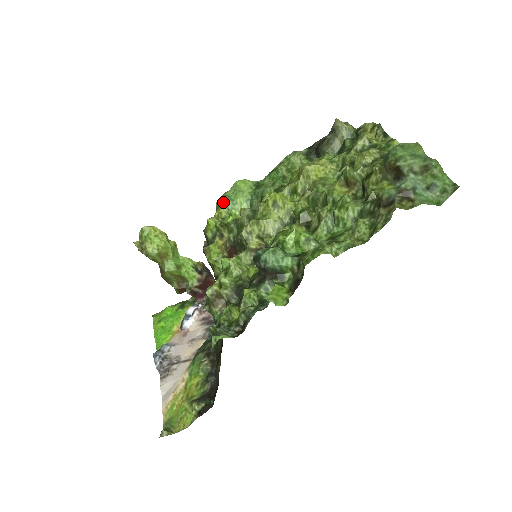
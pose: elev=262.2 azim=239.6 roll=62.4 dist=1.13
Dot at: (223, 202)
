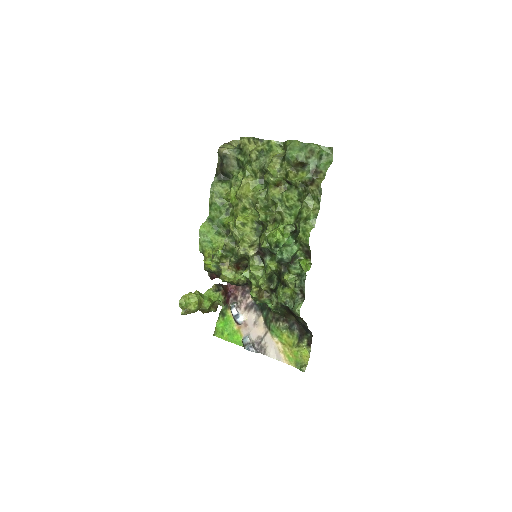
Dot at: (205, 247)
